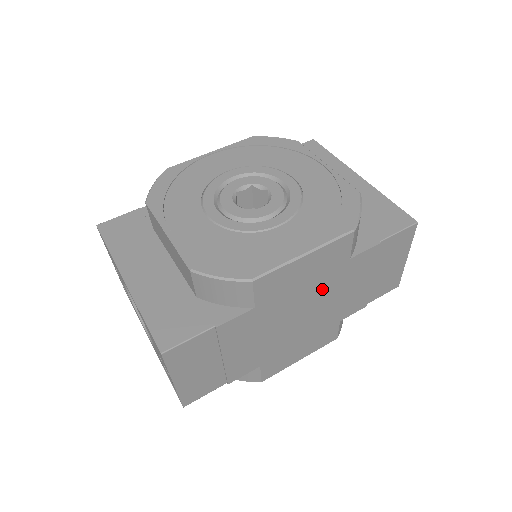
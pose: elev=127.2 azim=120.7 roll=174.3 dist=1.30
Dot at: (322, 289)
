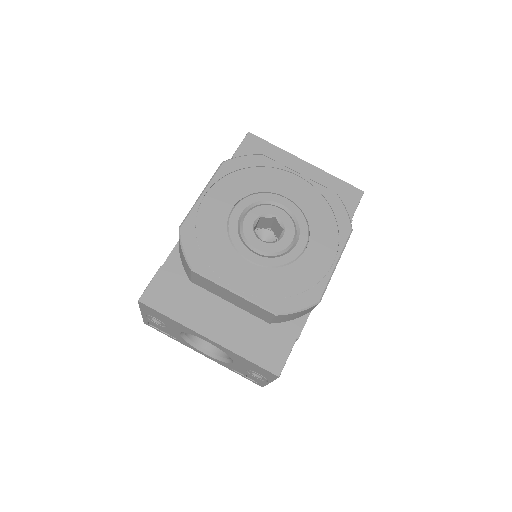
Dot at: occluded
